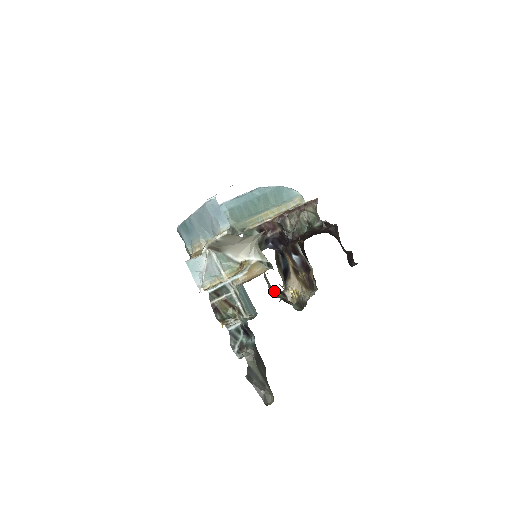
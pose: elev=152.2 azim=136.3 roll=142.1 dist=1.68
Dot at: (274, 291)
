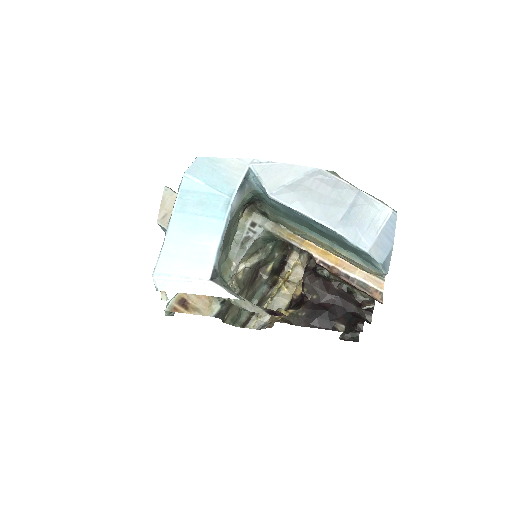
Dot at: (268, 263)
